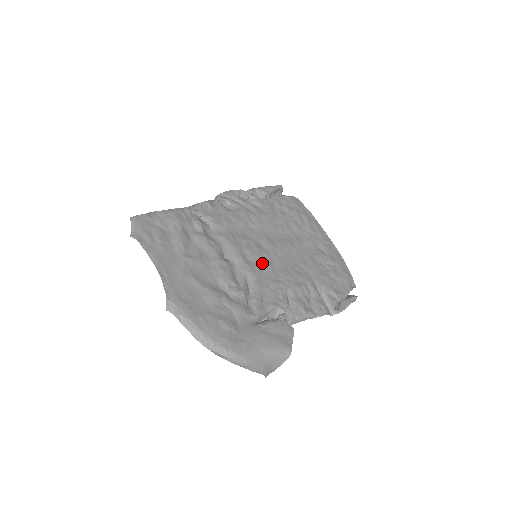
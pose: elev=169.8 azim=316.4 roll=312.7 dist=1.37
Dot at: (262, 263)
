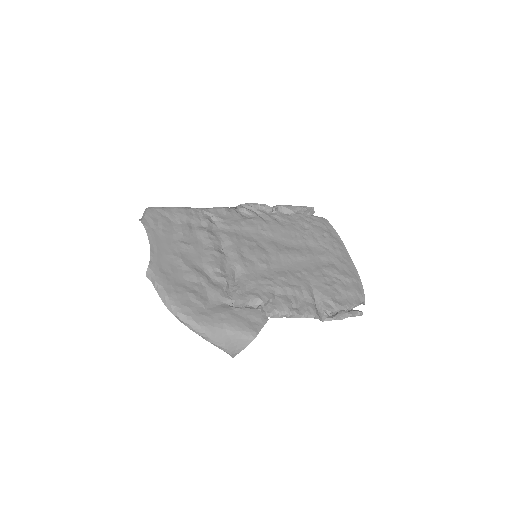
Dot at: (258, 261)
